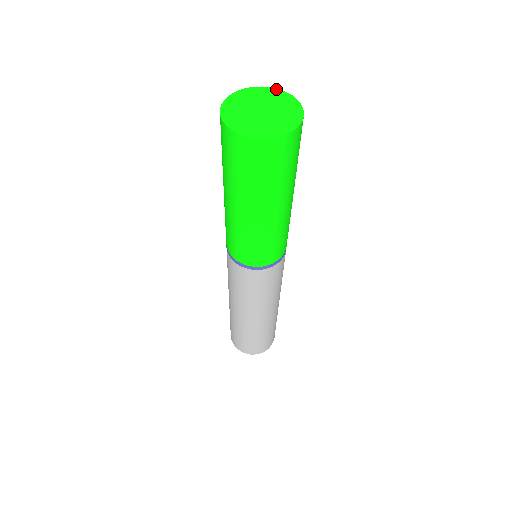
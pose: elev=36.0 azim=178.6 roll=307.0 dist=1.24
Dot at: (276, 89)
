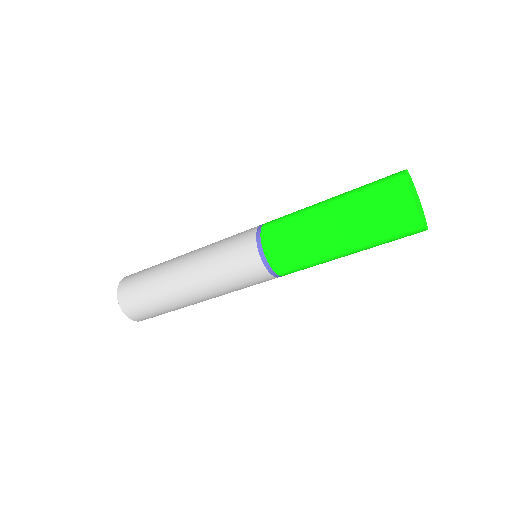
Dot at: occluded
